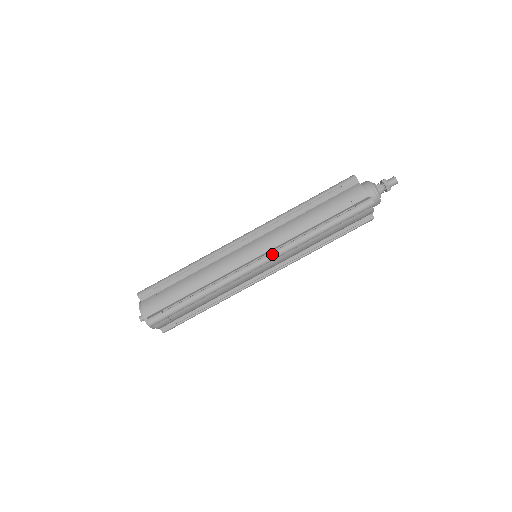
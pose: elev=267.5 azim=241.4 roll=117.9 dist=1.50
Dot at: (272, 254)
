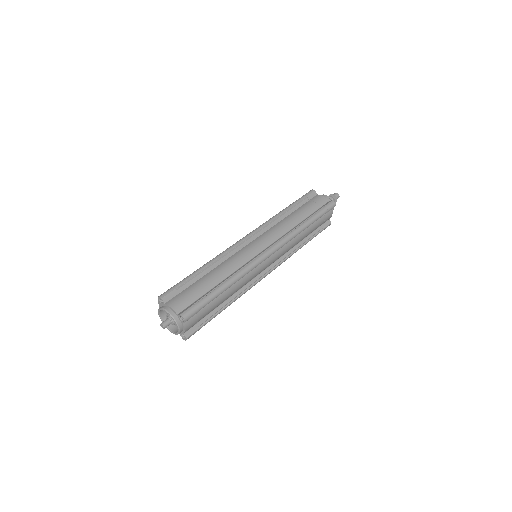
Dot at: (277, 244)
